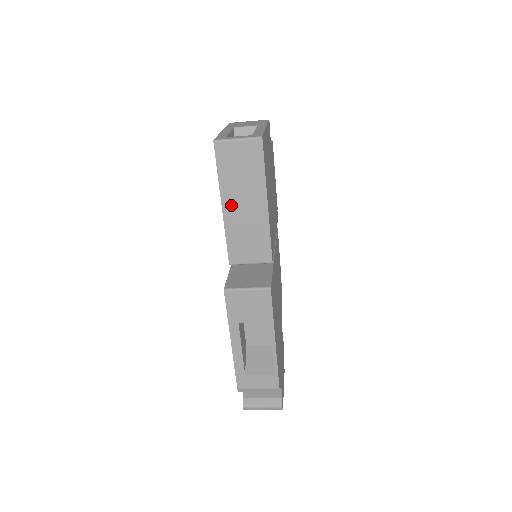
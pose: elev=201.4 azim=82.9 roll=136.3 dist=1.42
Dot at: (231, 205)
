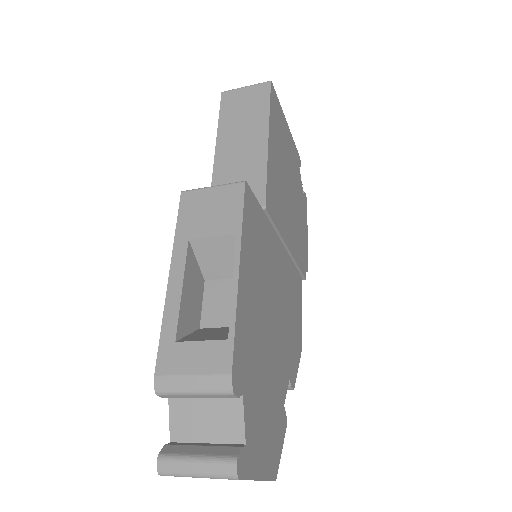
Dot at: (226, 145)
